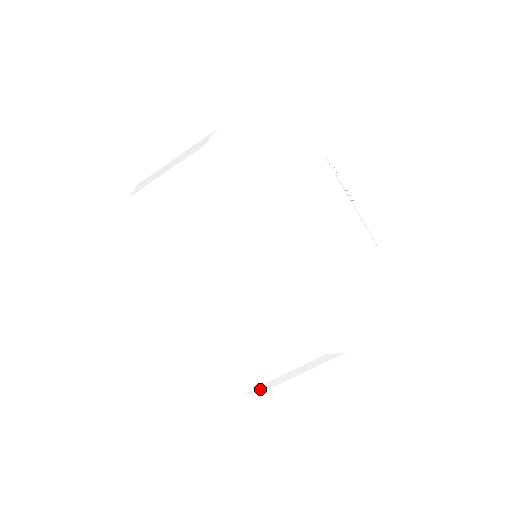
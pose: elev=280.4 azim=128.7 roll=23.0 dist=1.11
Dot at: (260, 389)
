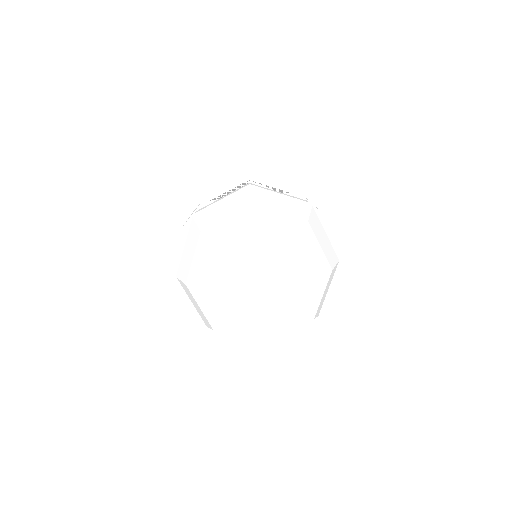
Dot at: (318, 311)
